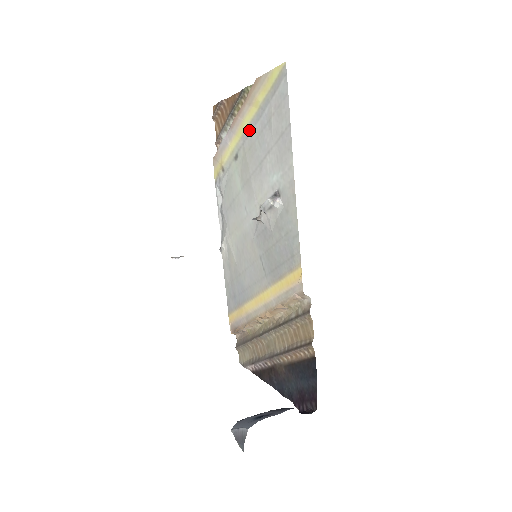
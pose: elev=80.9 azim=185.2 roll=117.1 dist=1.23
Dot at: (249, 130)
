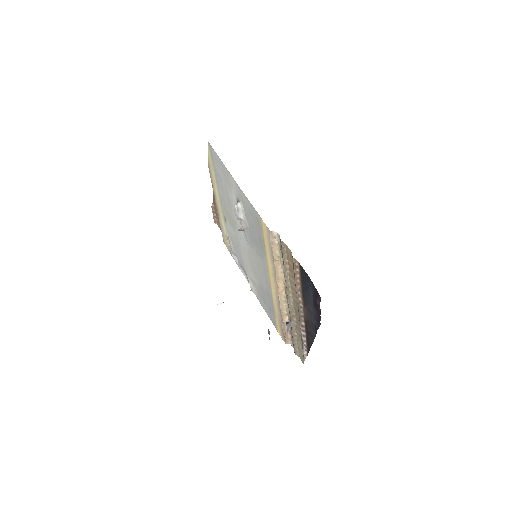
Dot at: (219, 195)
